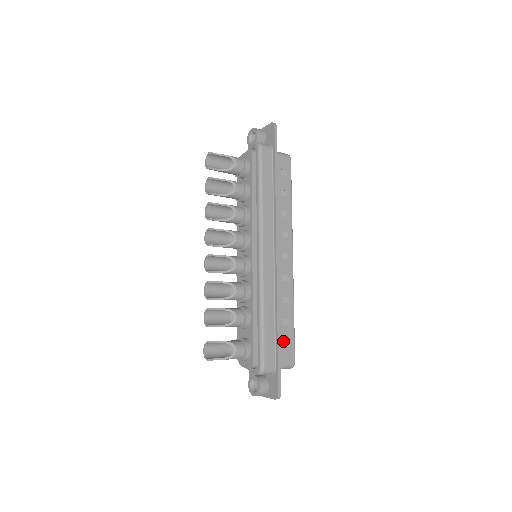
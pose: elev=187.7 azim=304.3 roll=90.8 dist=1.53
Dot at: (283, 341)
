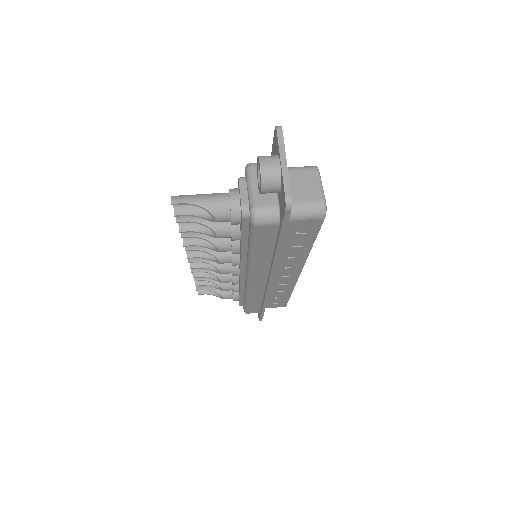
Dot at: occluded
